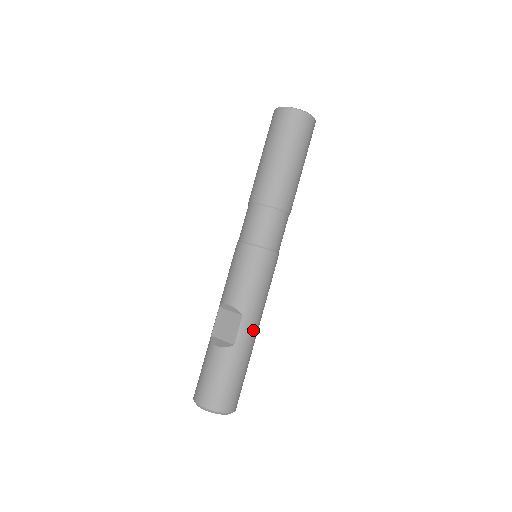
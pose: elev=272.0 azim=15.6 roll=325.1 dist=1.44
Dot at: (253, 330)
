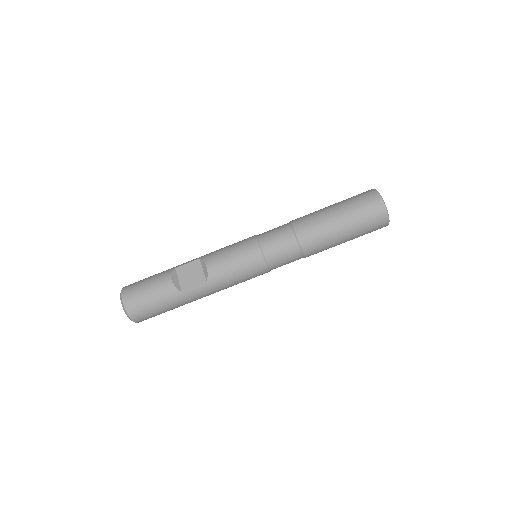
Dot at: (202, 295)
